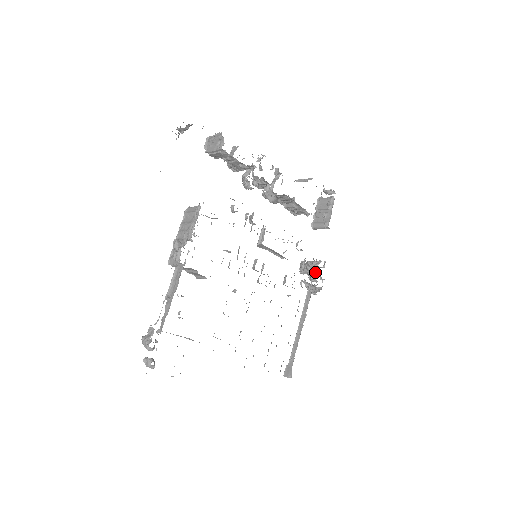
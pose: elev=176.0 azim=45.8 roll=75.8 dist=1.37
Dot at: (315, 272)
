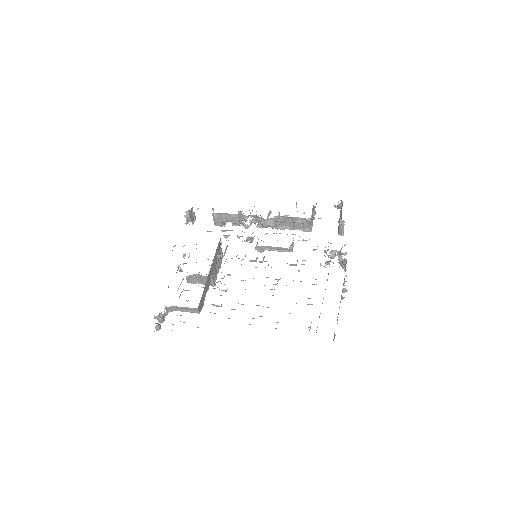
Dot at: (340, 254)
